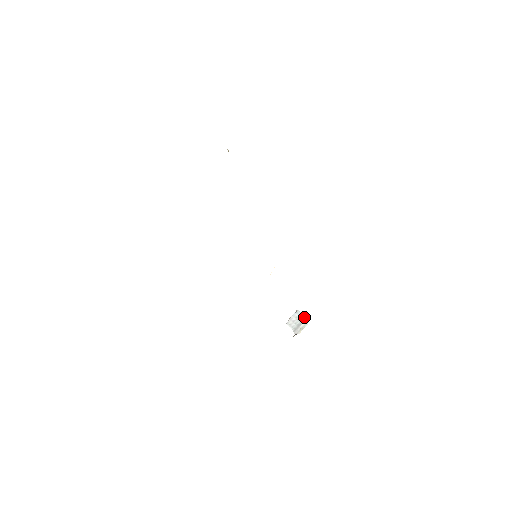
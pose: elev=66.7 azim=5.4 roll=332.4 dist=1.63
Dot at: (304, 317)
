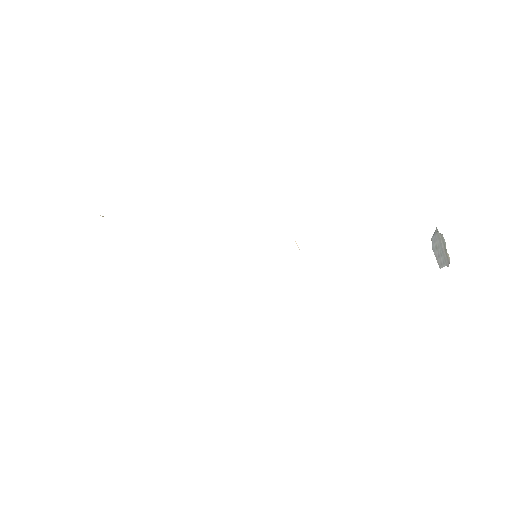
Dot at: (436, 236)
